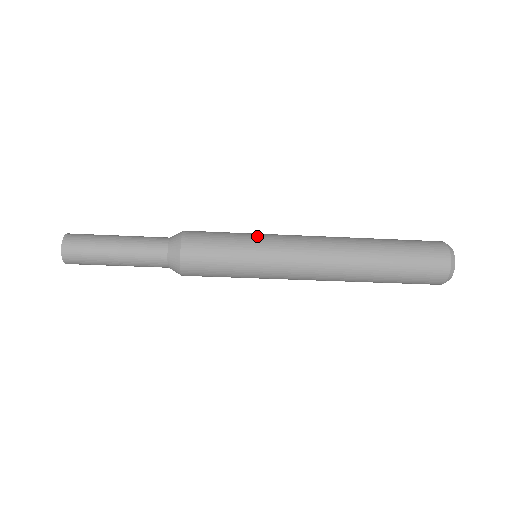
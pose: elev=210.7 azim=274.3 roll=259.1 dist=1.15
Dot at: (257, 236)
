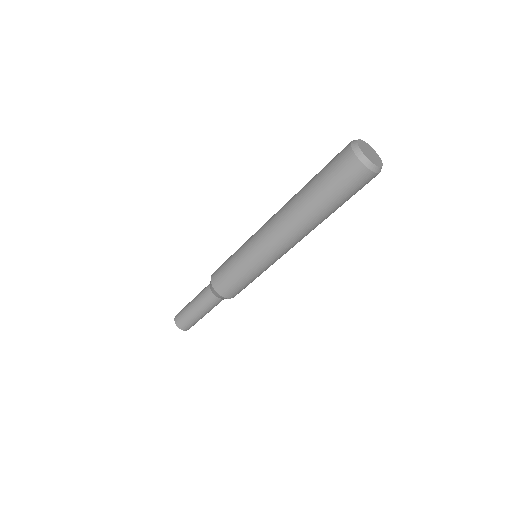
Dot at: (242, 248)
